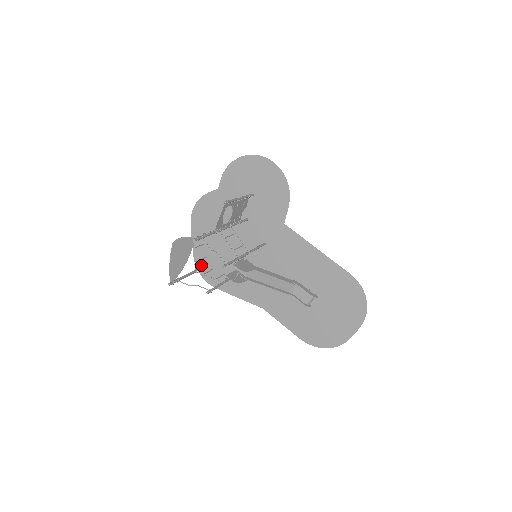
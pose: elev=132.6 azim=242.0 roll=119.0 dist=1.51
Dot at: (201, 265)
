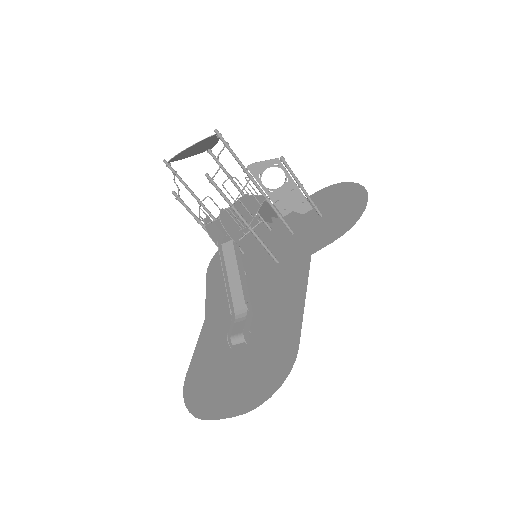
Dot at: occluded
